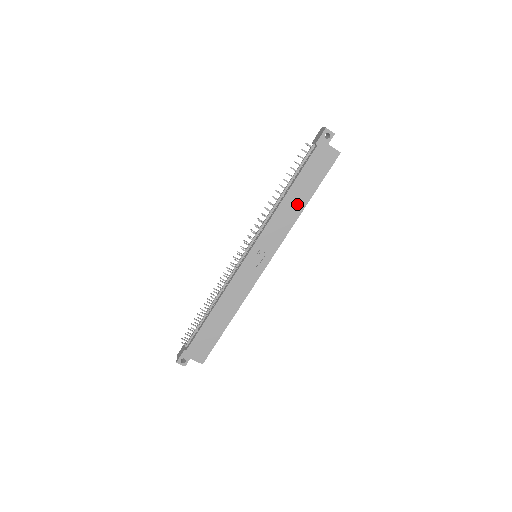
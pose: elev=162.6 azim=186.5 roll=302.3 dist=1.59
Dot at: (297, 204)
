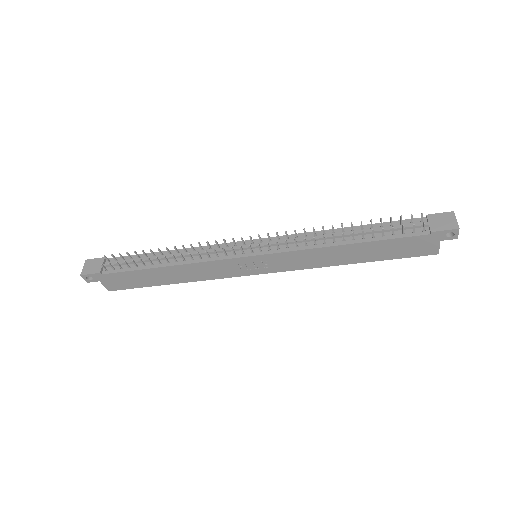
Dot at: (347, 257)
